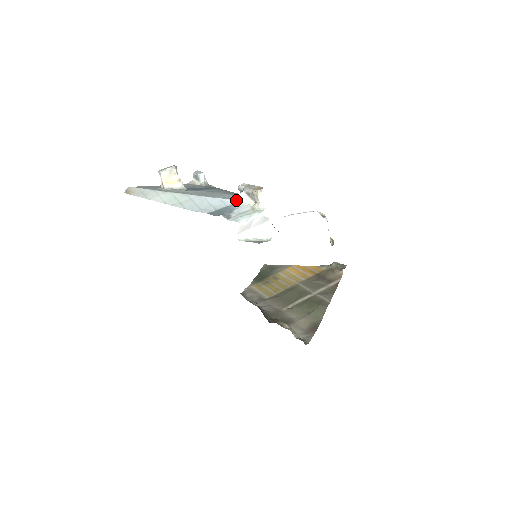
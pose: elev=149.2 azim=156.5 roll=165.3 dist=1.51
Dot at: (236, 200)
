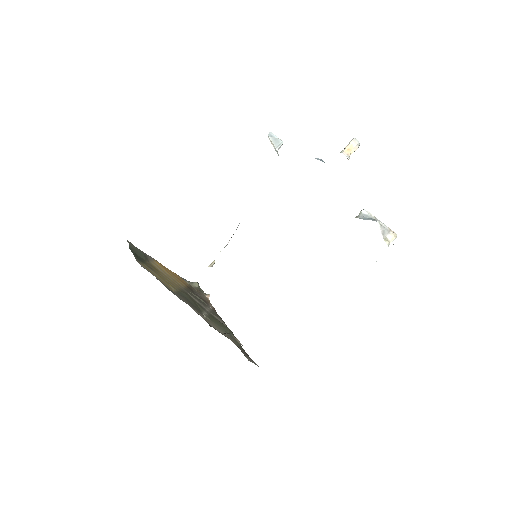
Dot at: occluded
